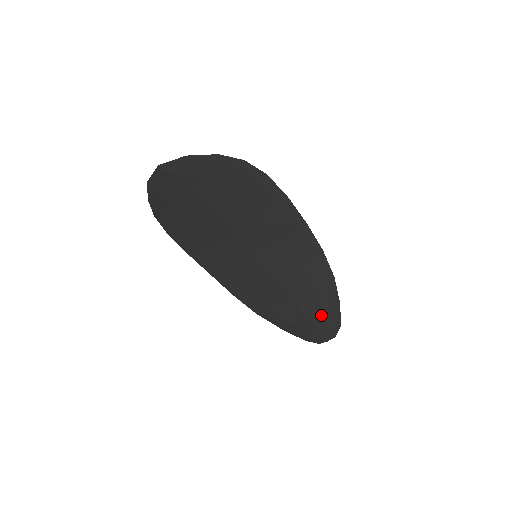
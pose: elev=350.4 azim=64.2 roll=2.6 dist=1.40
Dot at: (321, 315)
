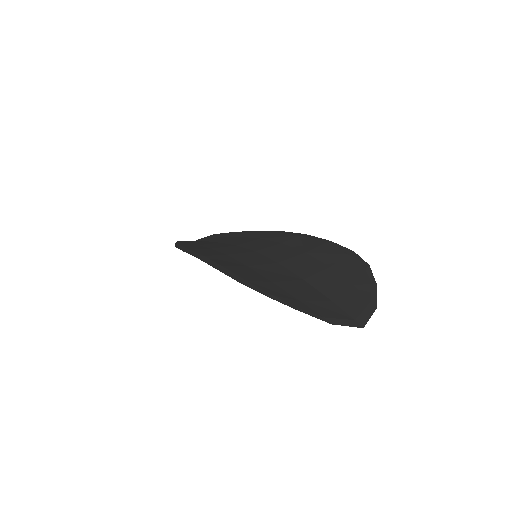
Dot at: occluded
